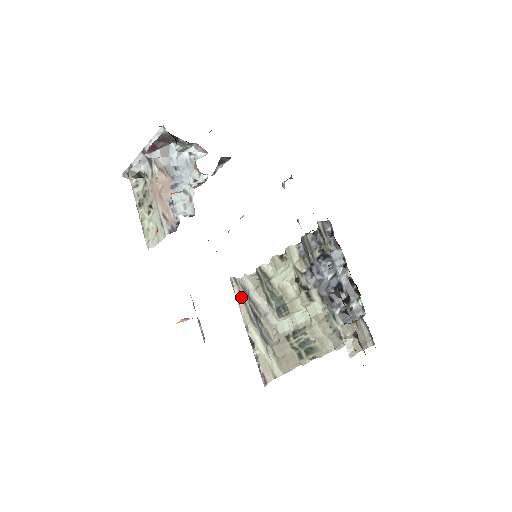
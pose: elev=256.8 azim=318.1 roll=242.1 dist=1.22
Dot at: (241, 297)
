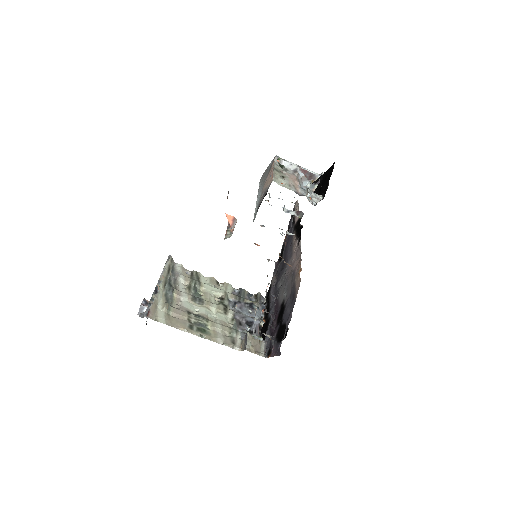
Dot at: (169, 268)
